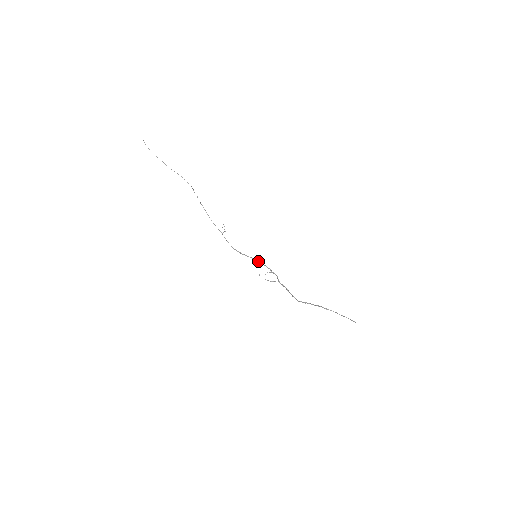
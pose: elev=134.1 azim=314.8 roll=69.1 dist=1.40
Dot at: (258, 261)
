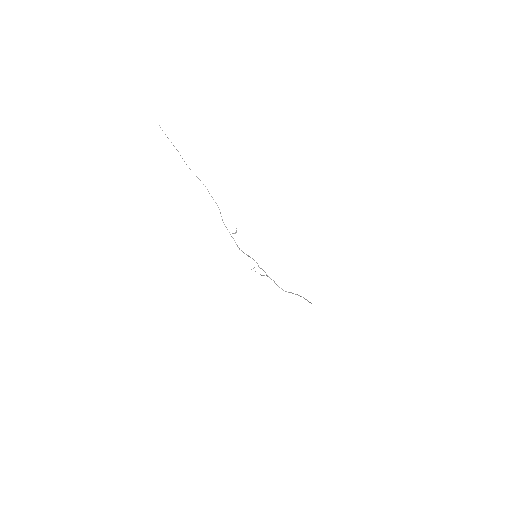
Dot at: (253, 259)
